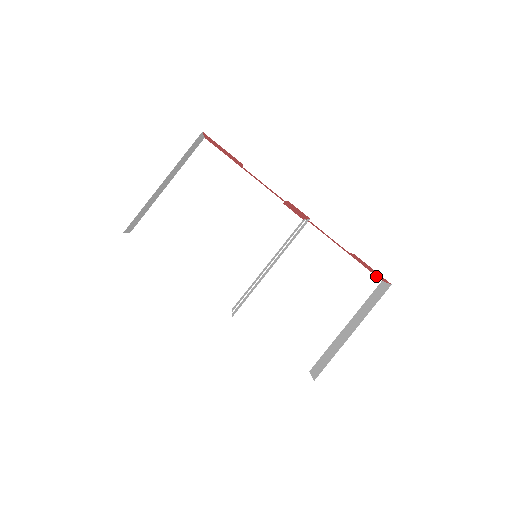
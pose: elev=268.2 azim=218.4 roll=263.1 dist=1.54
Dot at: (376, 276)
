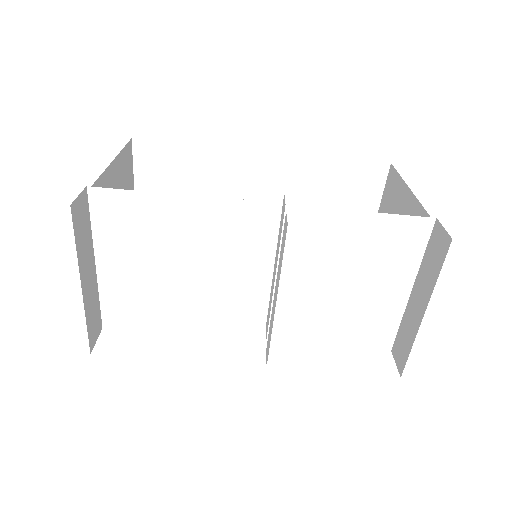
Dot at: (425, 217)
